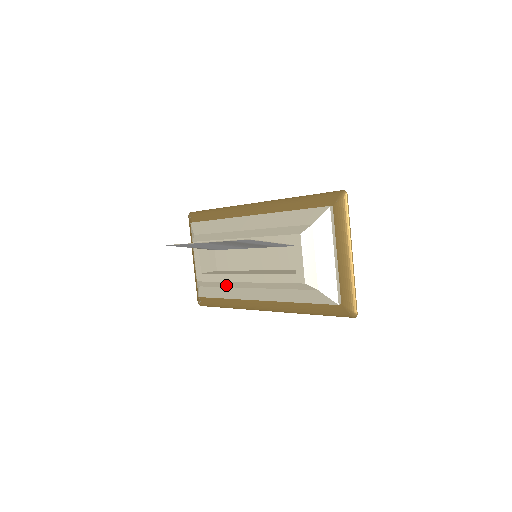
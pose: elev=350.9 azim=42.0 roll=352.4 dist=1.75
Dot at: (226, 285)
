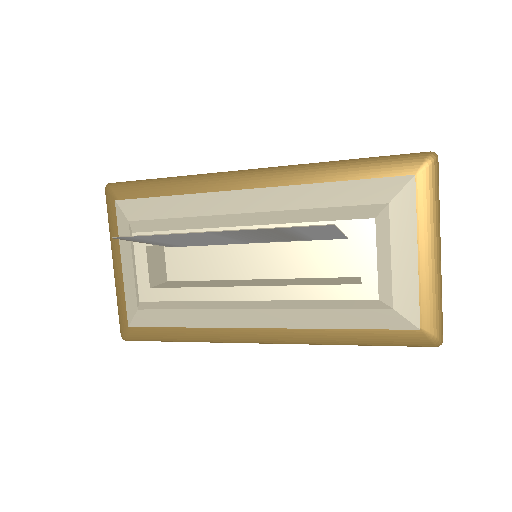
Dot at: (201, 306)
